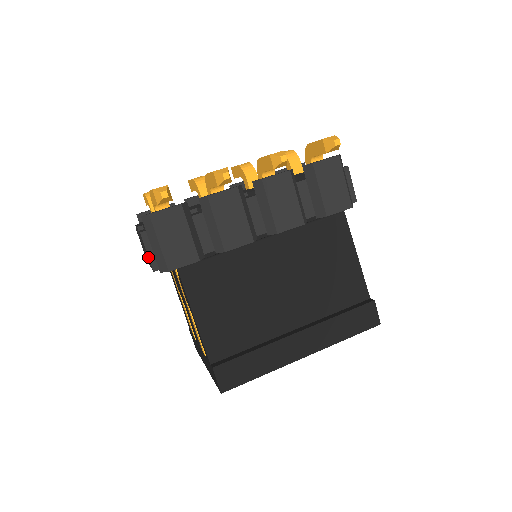
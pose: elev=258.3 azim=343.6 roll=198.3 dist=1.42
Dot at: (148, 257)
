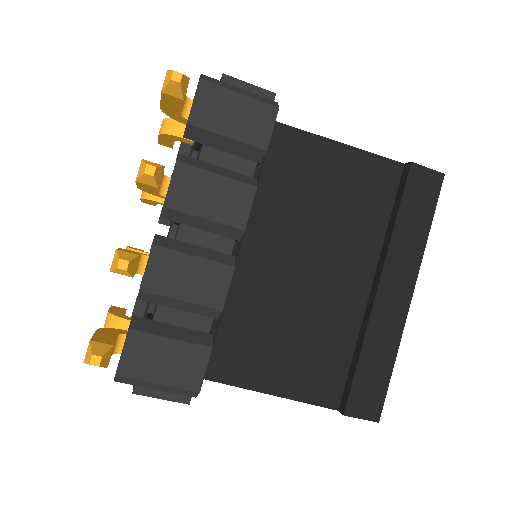
Dot at: (168, 399)
